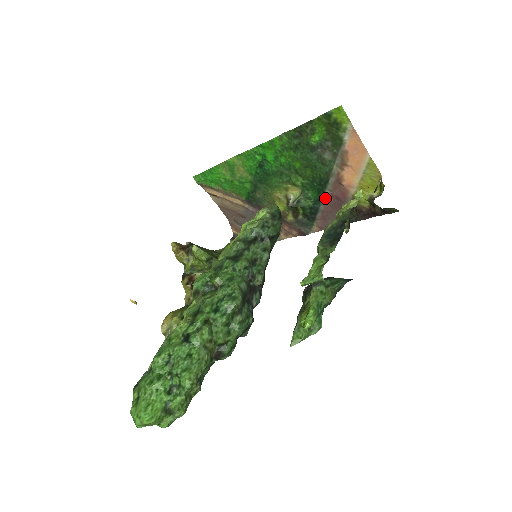
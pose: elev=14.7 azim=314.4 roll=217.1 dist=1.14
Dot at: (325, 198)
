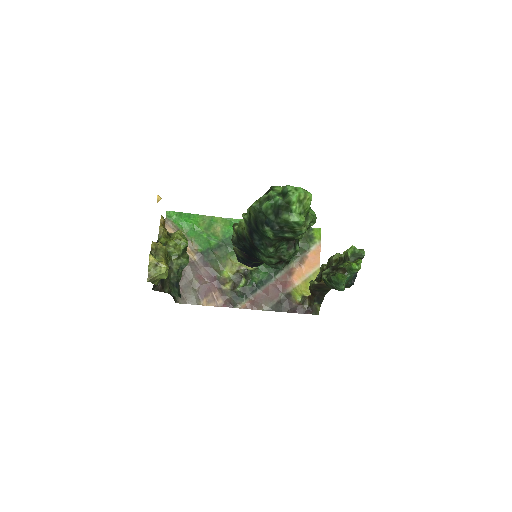
Dot at: (270, 282)
